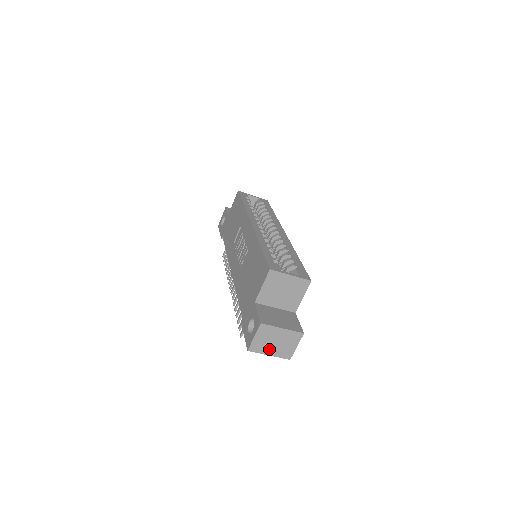
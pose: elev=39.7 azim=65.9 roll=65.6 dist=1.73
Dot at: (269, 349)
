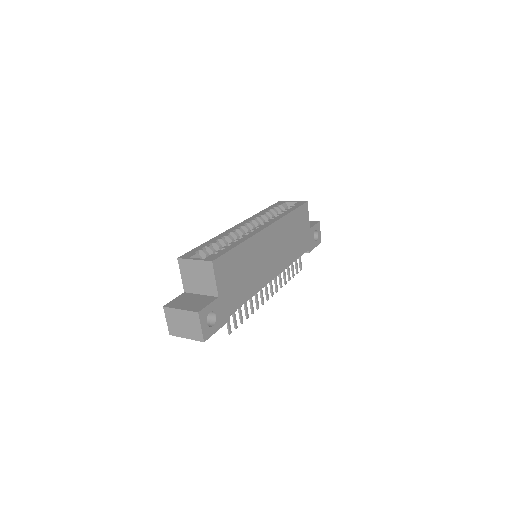
Dot at: (183, 332)
